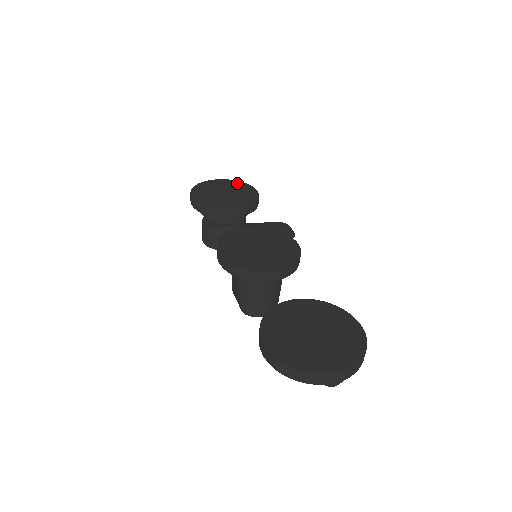
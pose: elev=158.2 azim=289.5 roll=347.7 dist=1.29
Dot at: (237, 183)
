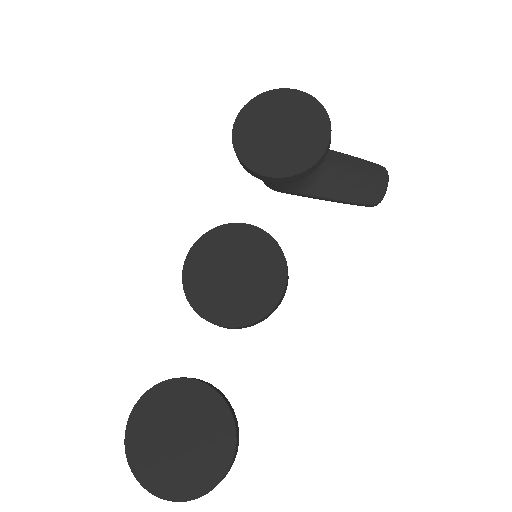
Dot at: (316, 111)
